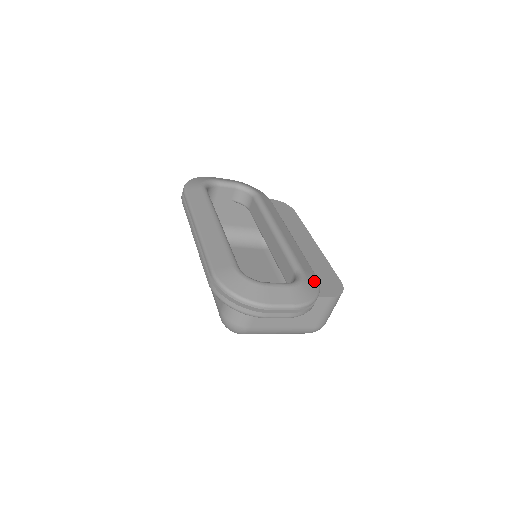
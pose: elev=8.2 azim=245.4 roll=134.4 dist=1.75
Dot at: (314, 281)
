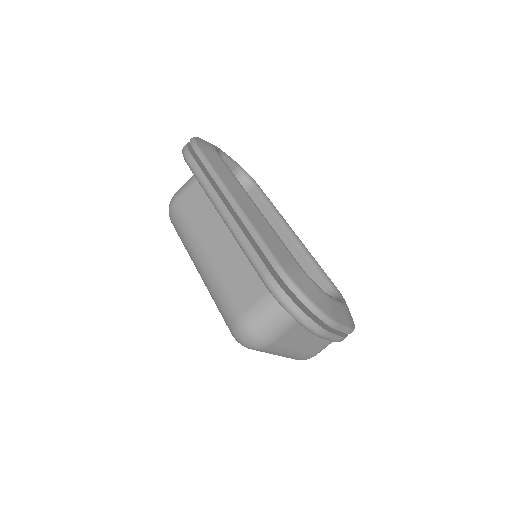
Dot at: occluded
